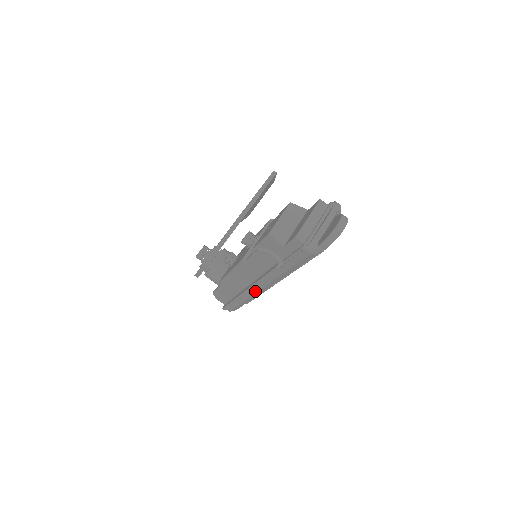
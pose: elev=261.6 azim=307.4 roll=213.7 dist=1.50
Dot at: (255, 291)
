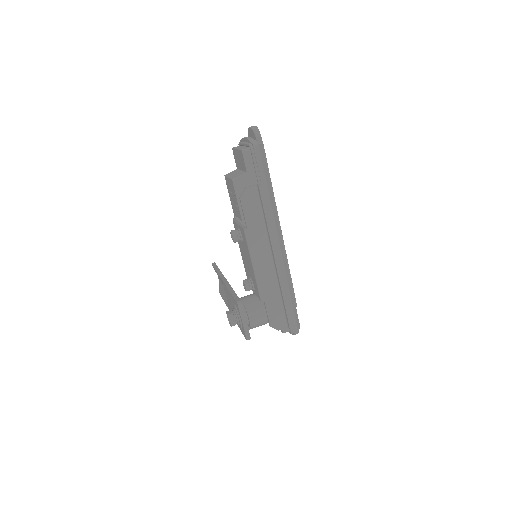
Dot at: (280, 257)
